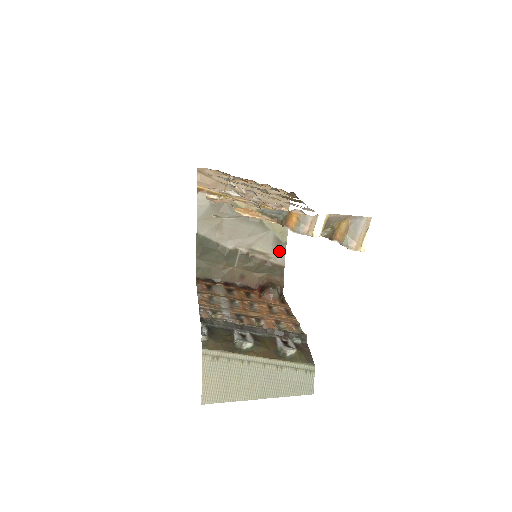
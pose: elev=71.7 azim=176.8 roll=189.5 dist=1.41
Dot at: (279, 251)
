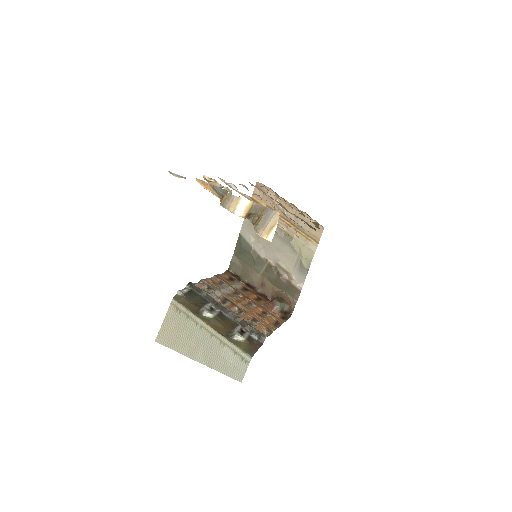
Dot at: (300, 275)
